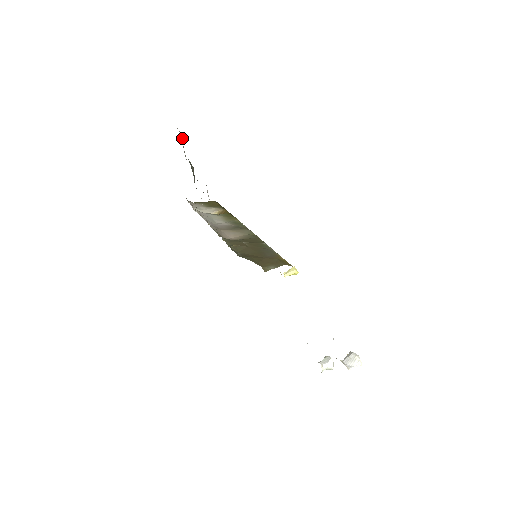
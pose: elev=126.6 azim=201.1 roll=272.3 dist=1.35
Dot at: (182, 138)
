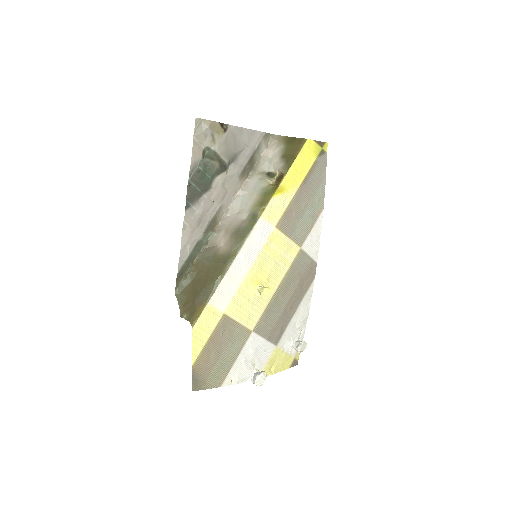
Dot at: (211, 129)
